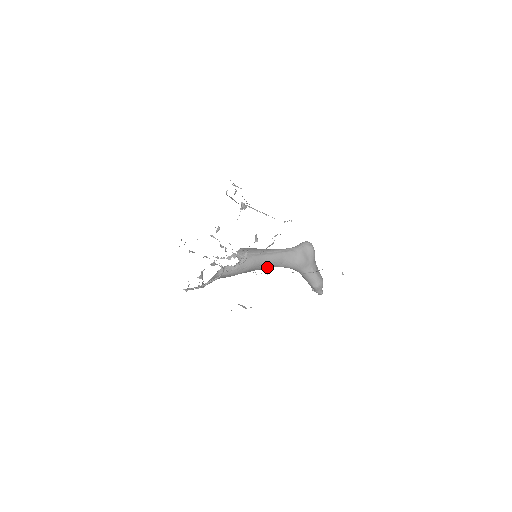
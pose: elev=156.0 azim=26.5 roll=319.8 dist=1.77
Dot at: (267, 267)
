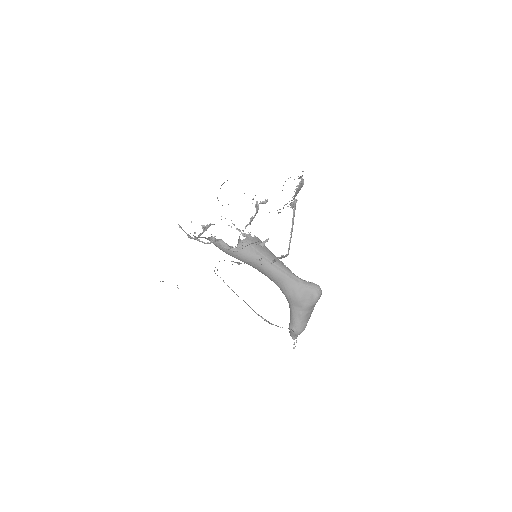
Dot at: (263, 273)
